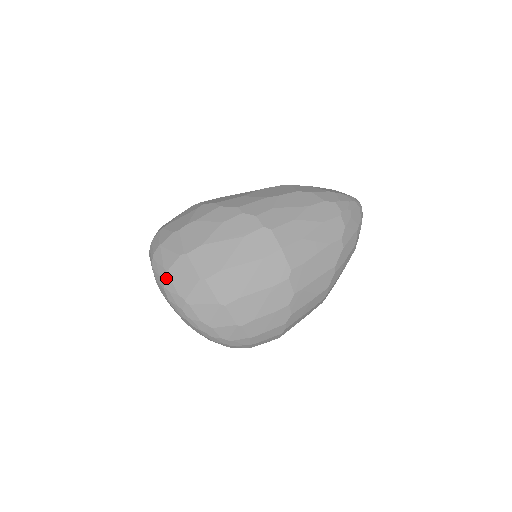
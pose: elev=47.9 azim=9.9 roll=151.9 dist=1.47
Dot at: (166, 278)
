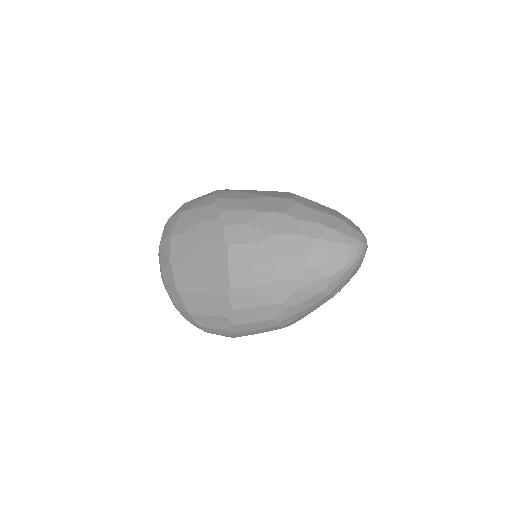
Dot at: (159, 248)
